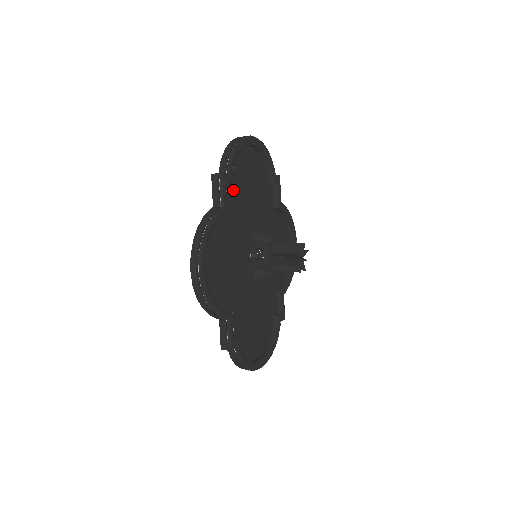
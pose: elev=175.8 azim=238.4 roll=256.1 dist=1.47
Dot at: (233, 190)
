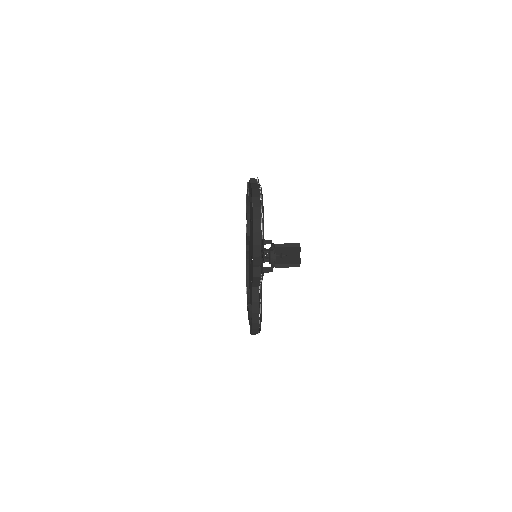
Dot at: occluded
